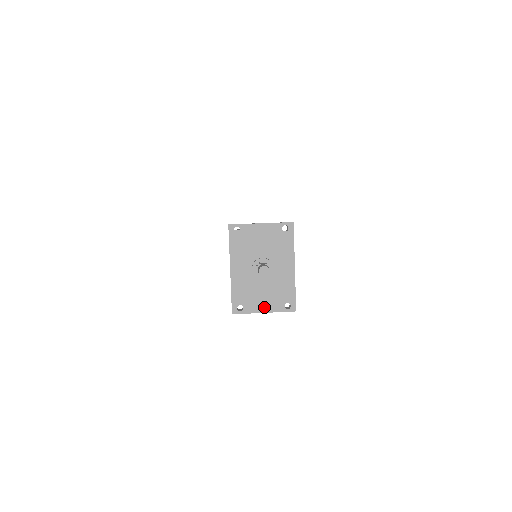
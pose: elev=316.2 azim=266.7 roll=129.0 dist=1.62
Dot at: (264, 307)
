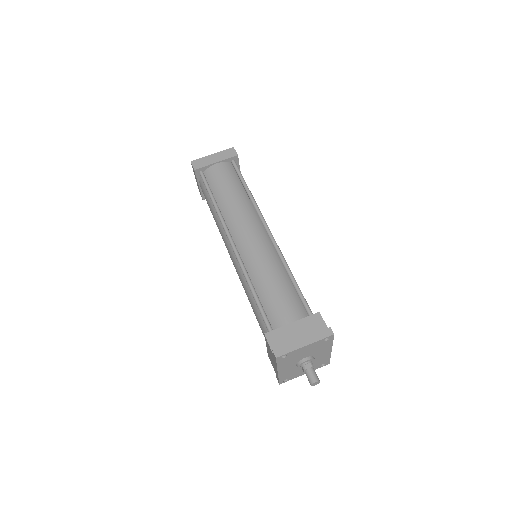
Dot at: occluded
